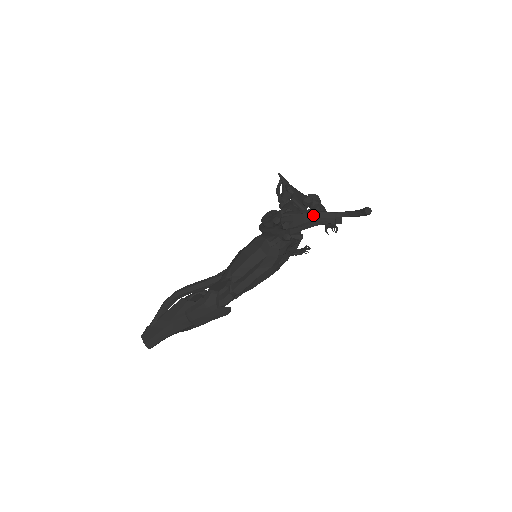
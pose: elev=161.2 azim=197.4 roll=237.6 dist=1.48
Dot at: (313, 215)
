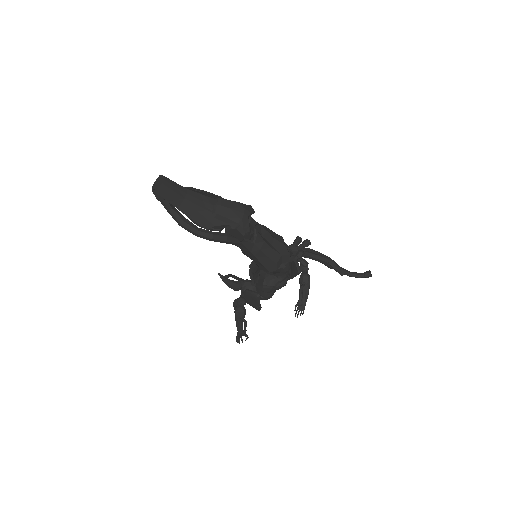
Dot at: (325, 256)
